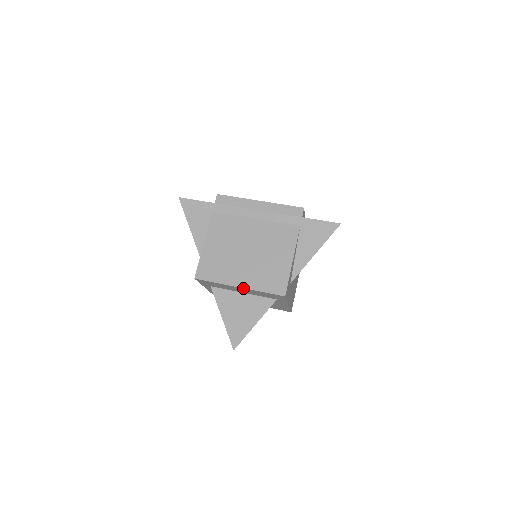
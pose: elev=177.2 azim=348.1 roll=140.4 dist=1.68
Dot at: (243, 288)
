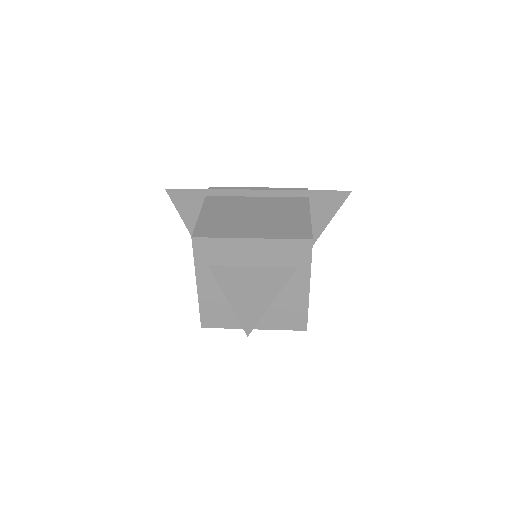
Dot at: (257, 239)
